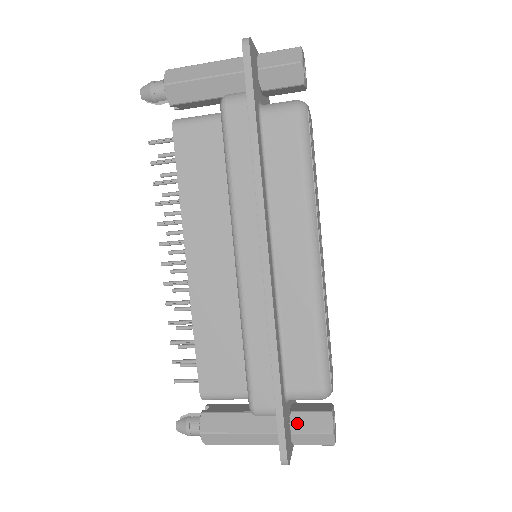
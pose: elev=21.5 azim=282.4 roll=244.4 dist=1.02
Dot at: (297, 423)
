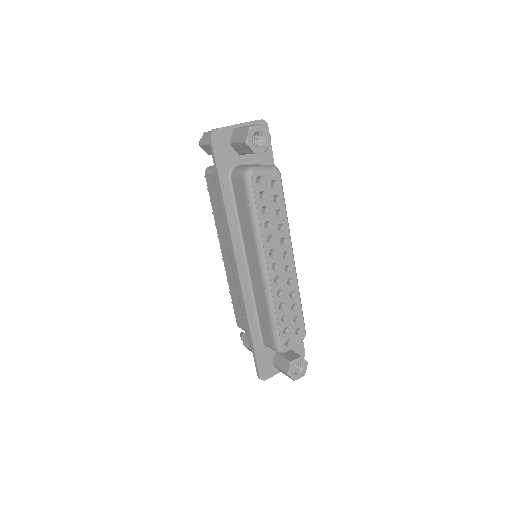
Dot at: (276, 360)
